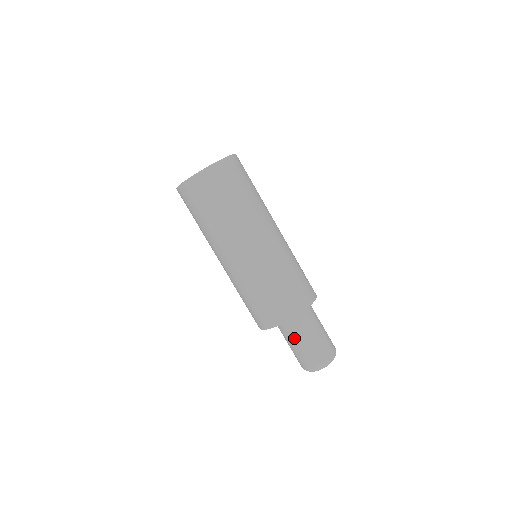
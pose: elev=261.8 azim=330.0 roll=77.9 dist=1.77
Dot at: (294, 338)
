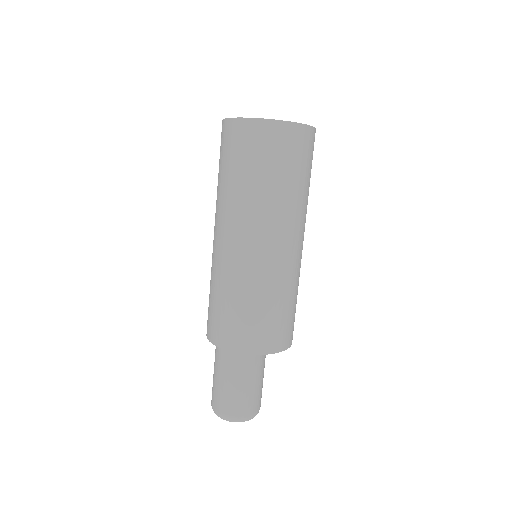
Dot at: (243, 374)
